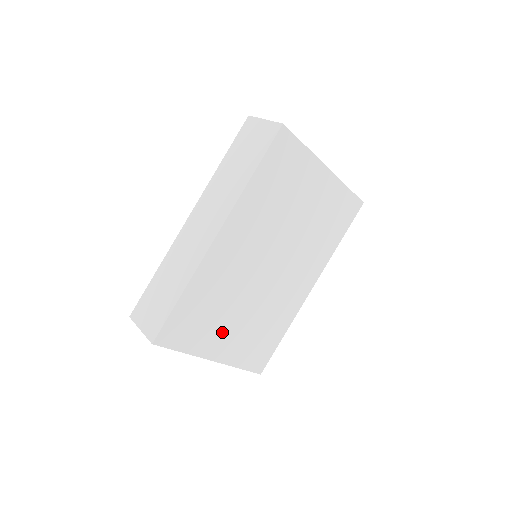
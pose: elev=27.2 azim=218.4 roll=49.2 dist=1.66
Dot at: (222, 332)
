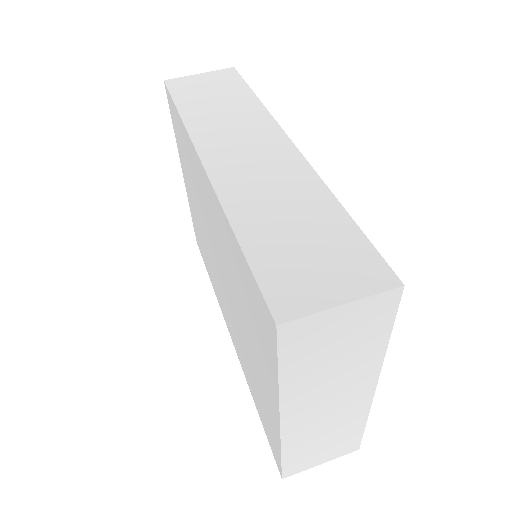
Dot at: occluded
